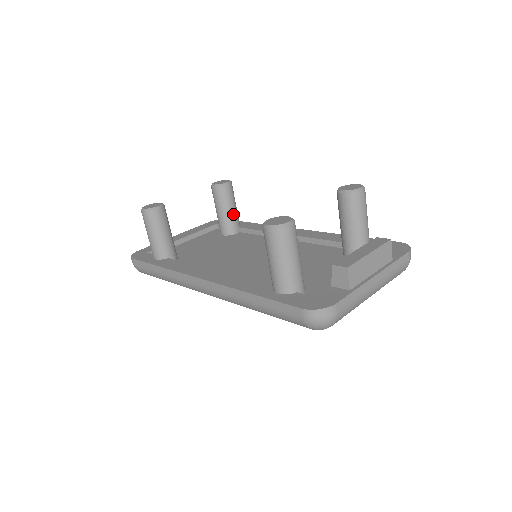
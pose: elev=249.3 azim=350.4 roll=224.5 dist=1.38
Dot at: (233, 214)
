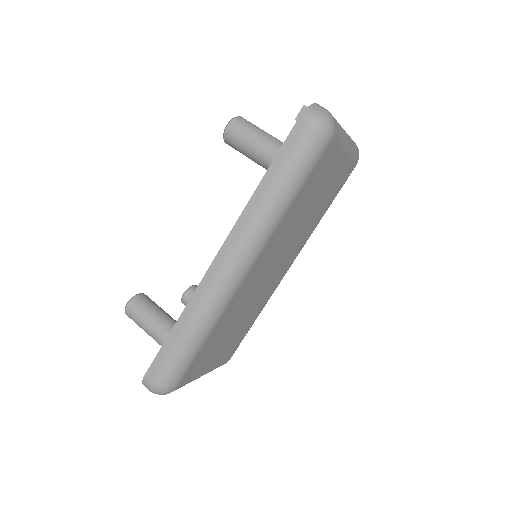
Dot at: occluded
